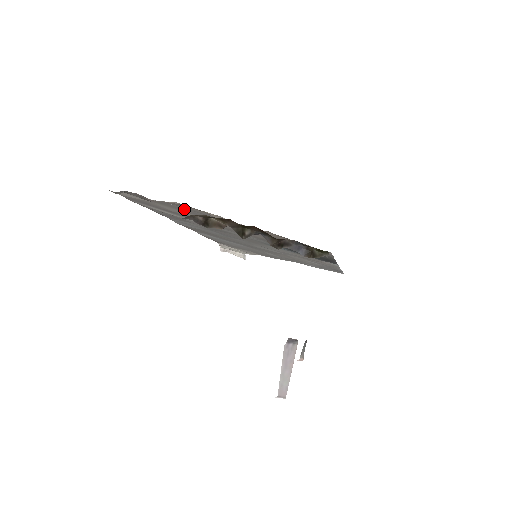
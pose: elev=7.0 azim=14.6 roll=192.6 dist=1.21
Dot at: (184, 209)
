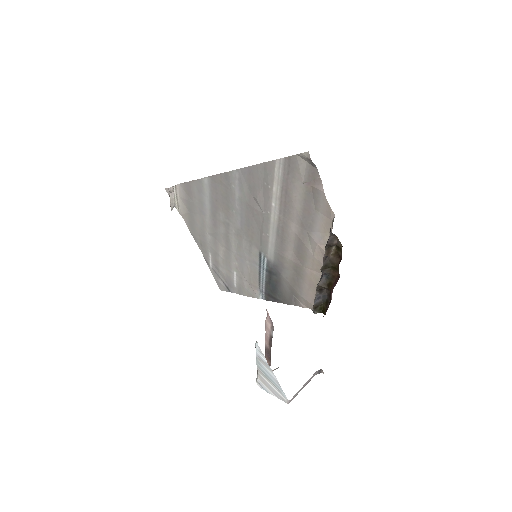
Dot at: (310, 210)
